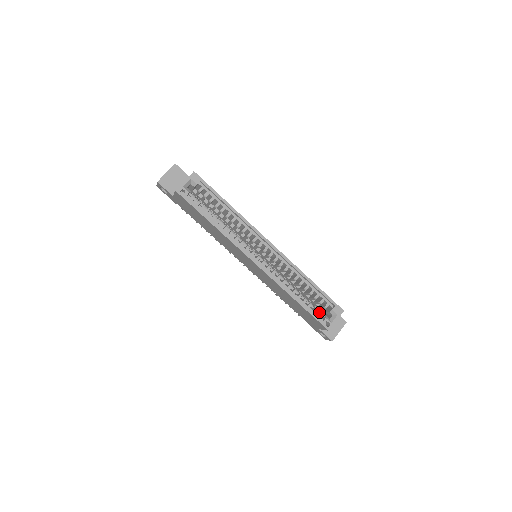
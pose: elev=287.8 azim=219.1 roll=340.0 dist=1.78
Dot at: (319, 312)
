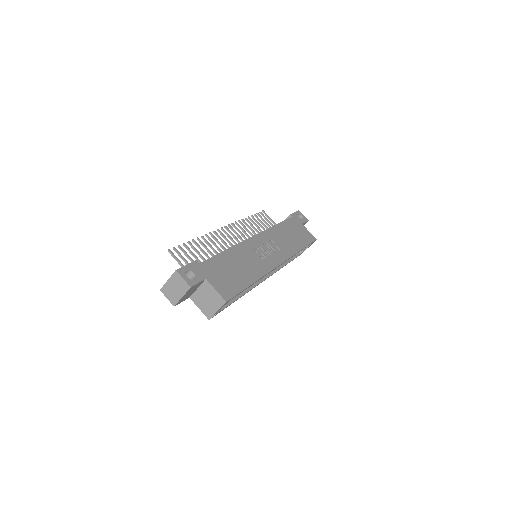
Dot at: occluded
